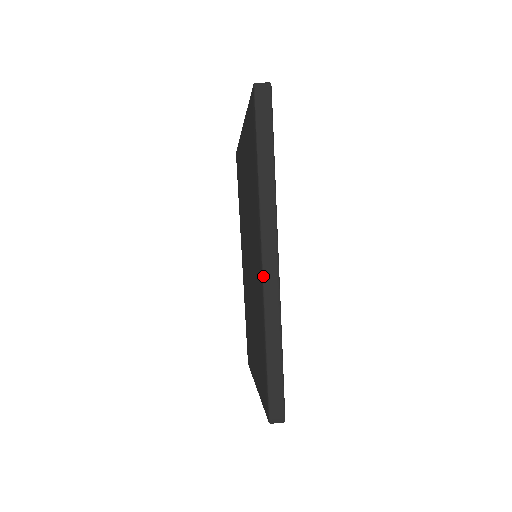
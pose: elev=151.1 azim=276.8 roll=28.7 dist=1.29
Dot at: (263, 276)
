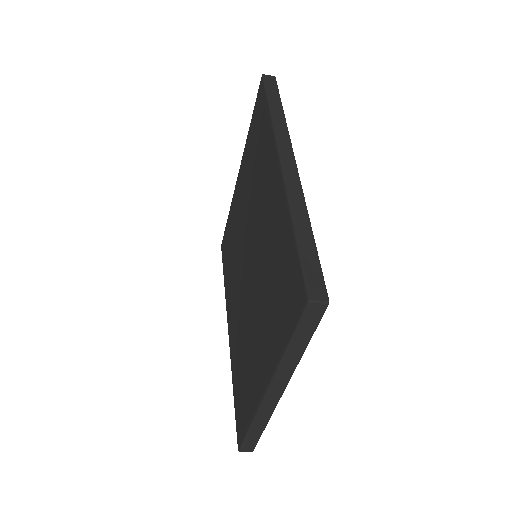
Dot at: (282, 168)
